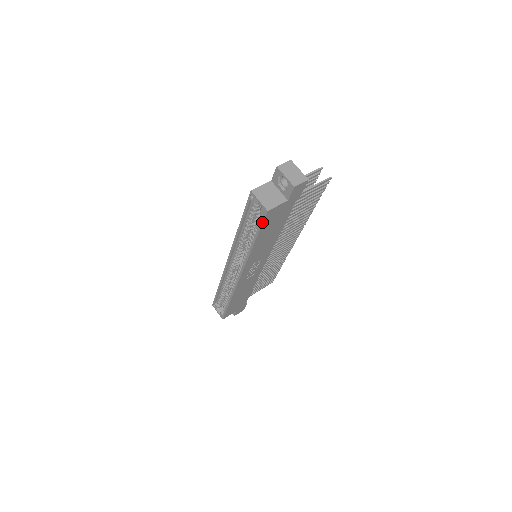
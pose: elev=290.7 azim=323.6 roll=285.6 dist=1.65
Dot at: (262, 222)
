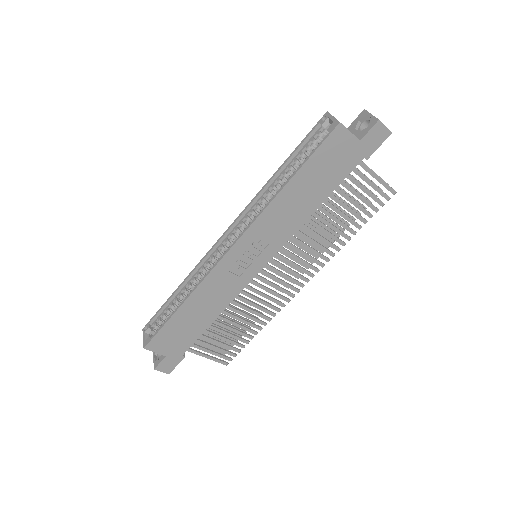
Dot at: (322, 142)
